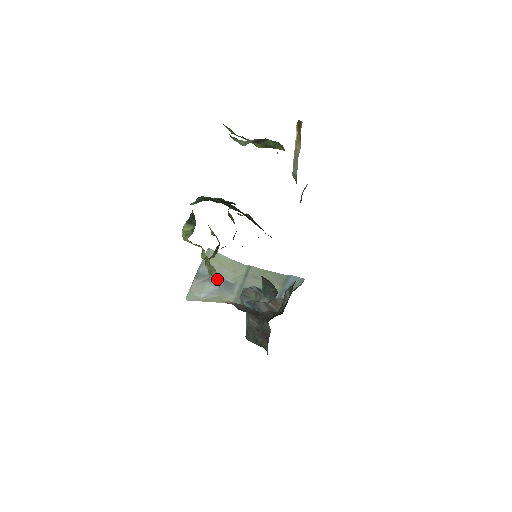
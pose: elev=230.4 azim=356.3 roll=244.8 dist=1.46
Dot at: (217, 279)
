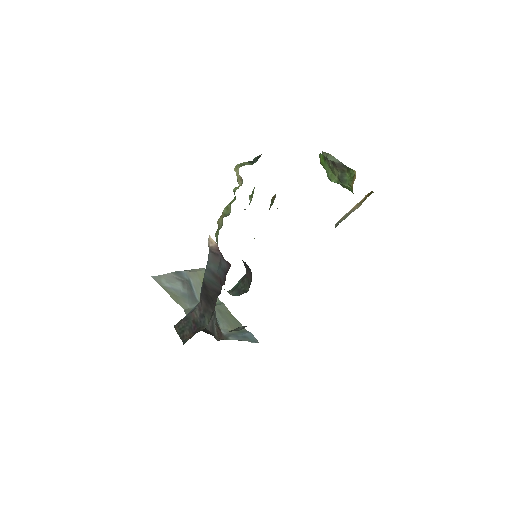
Dot at: (220, 227)
